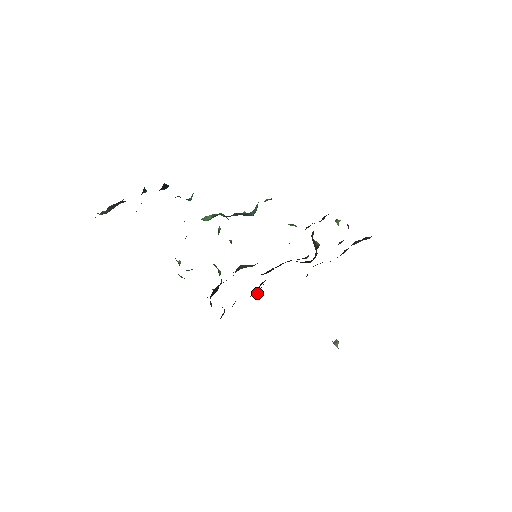
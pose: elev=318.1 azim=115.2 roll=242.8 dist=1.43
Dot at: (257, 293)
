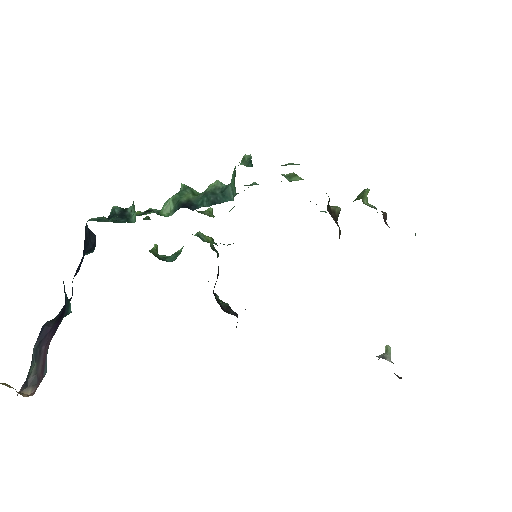
Dot at: occluded
